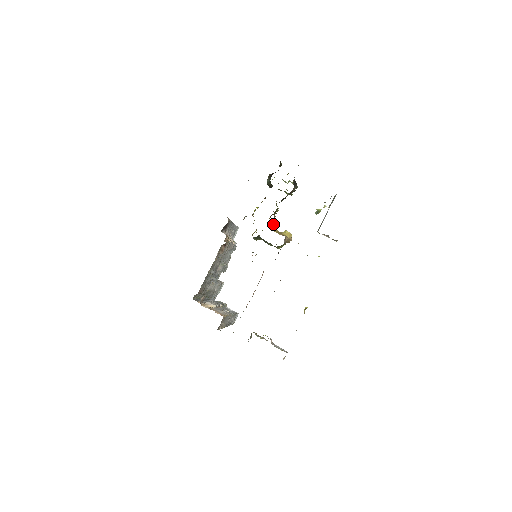
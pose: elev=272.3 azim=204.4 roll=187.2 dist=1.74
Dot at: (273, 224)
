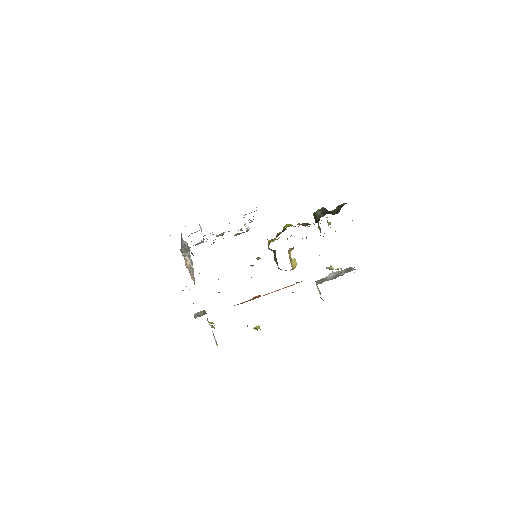
Dot at: (292, 249)
